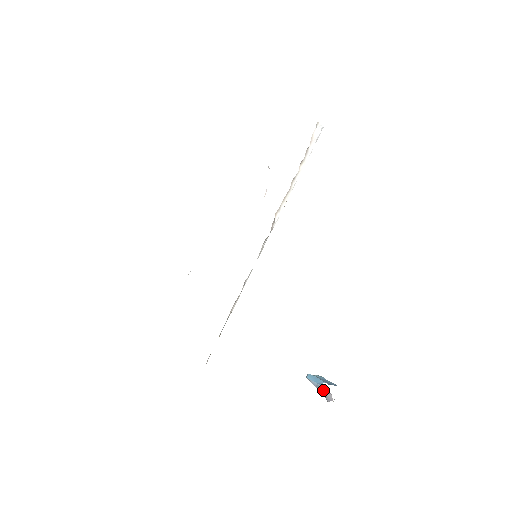
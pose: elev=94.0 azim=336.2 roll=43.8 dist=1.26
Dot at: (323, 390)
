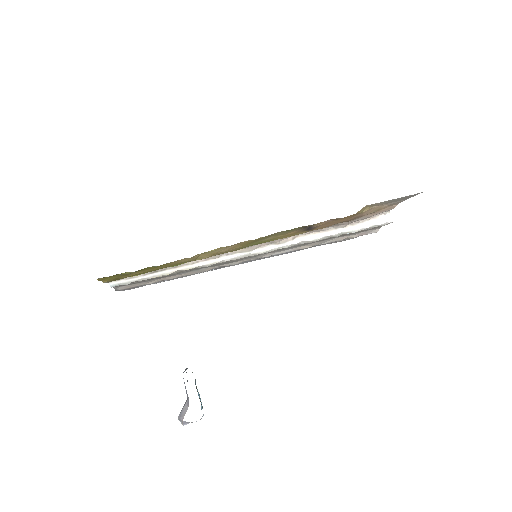
Dot at: (187, 399)
